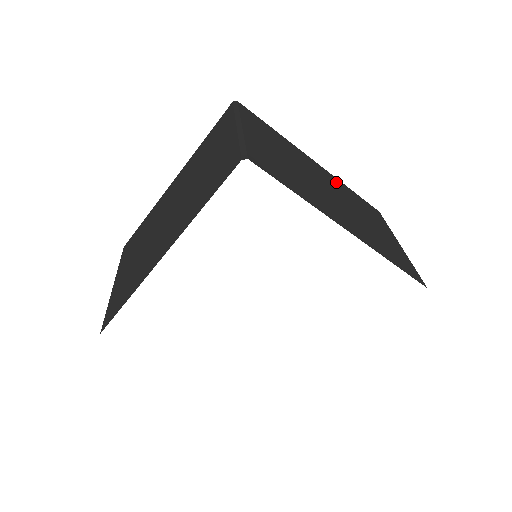
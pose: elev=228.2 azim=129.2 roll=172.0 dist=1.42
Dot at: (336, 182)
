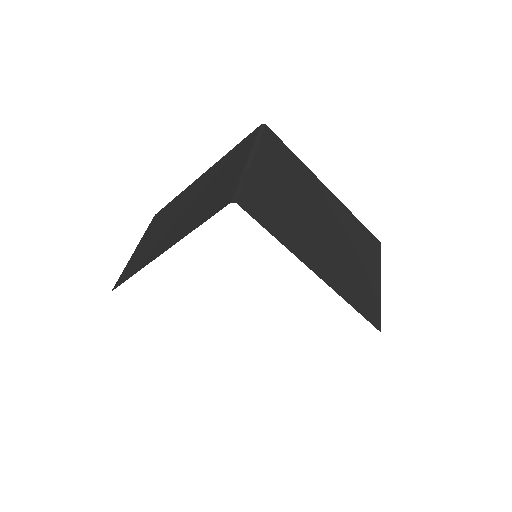
Dot at: (341, 212)
